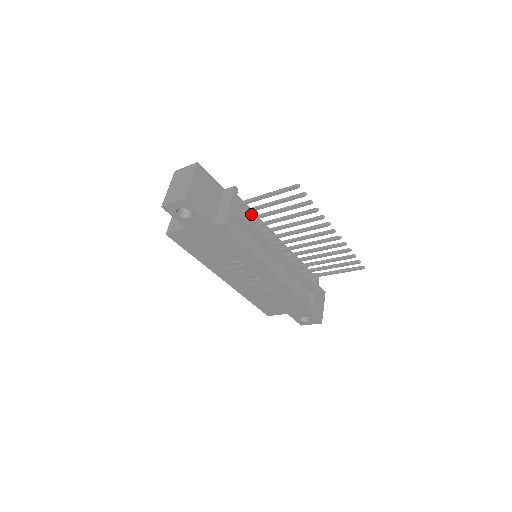
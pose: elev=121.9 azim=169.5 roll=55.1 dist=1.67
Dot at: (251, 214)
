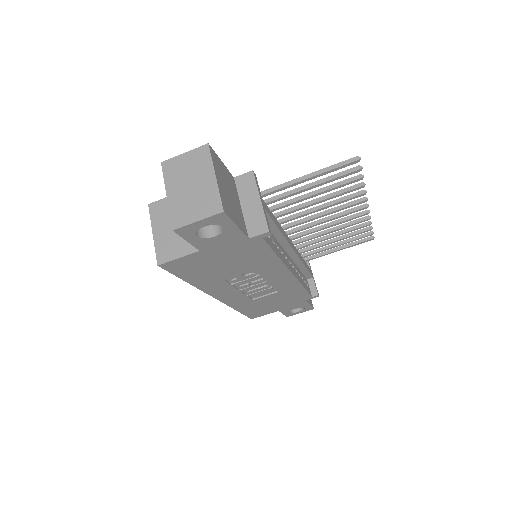
Dot at: occluded
